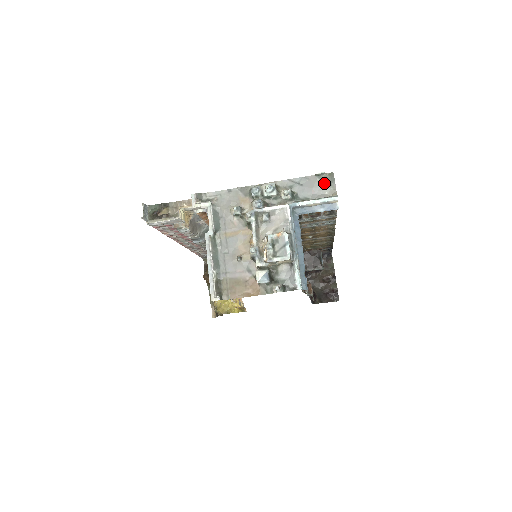
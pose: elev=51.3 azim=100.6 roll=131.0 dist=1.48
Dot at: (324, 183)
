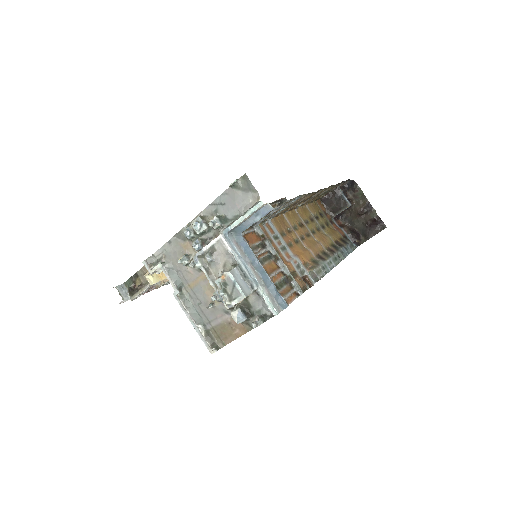
Dot at: (243, 191)
